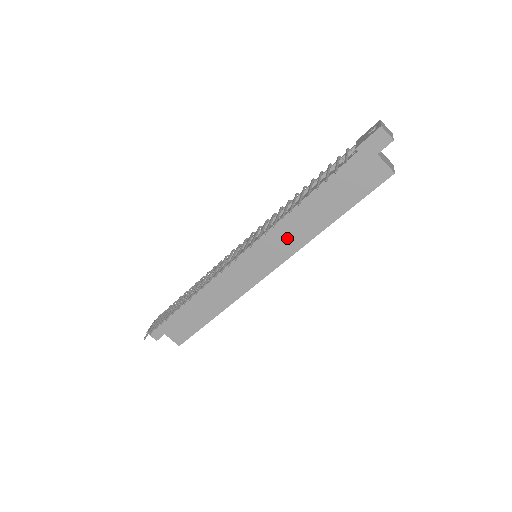
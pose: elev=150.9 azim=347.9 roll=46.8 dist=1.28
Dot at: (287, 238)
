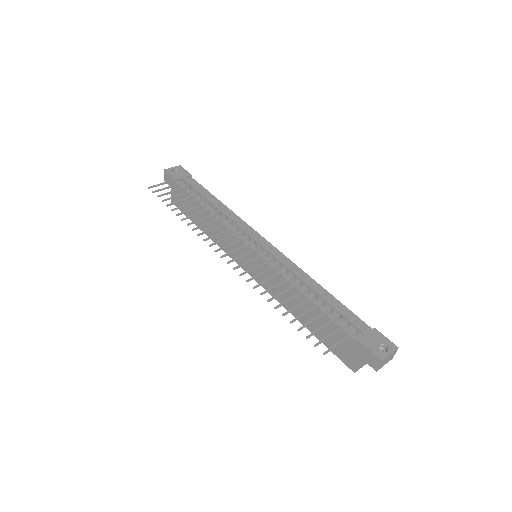
Dot at: occluded
